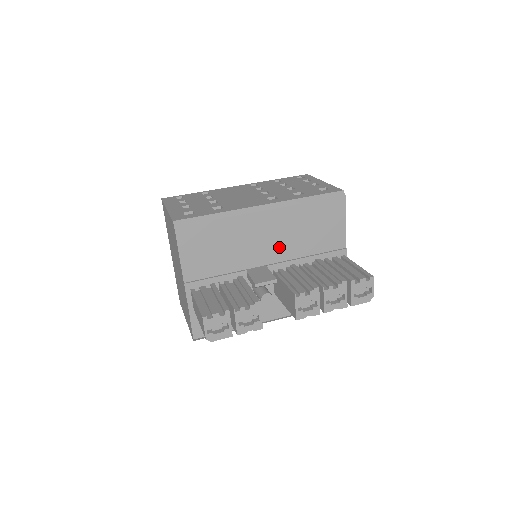
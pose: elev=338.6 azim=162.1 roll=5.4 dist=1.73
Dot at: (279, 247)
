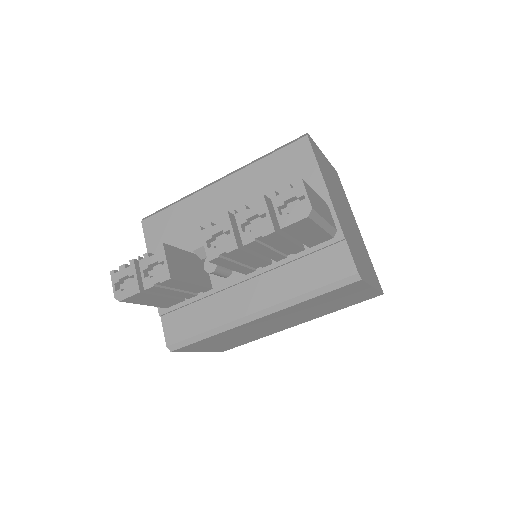
Dot at: occluded
